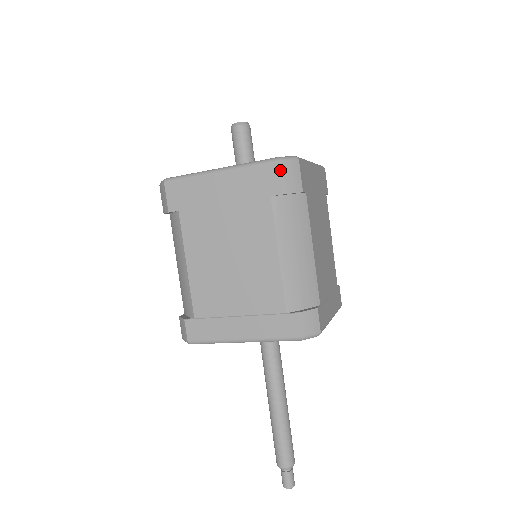
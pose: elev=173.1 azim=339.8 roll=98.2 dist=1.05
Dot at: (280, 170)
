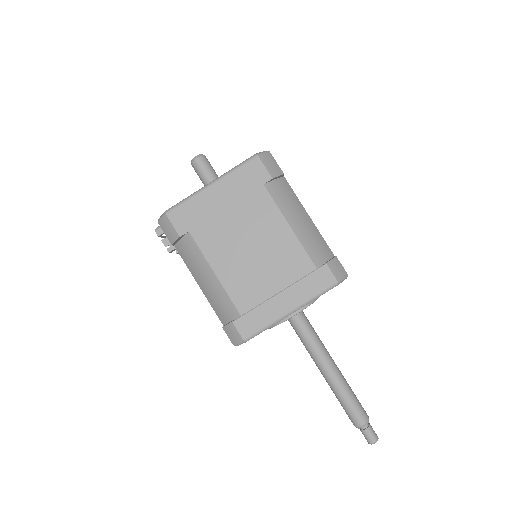
Dot at: (262, 162)
